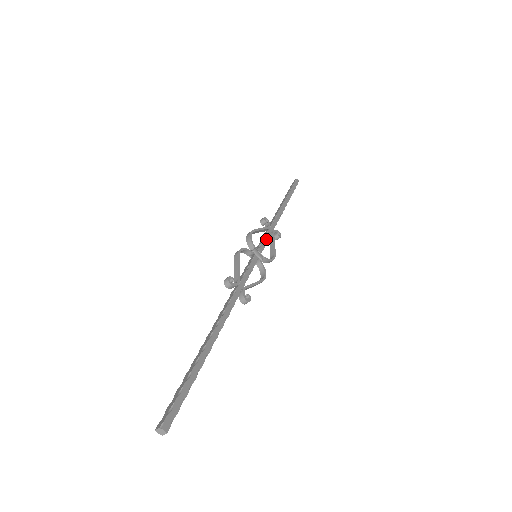
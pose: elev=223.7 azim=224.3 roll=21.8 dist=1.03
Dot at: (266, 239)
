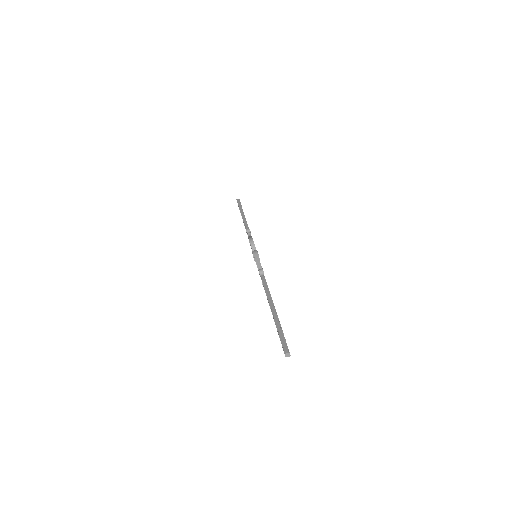
Dot at: occluded
